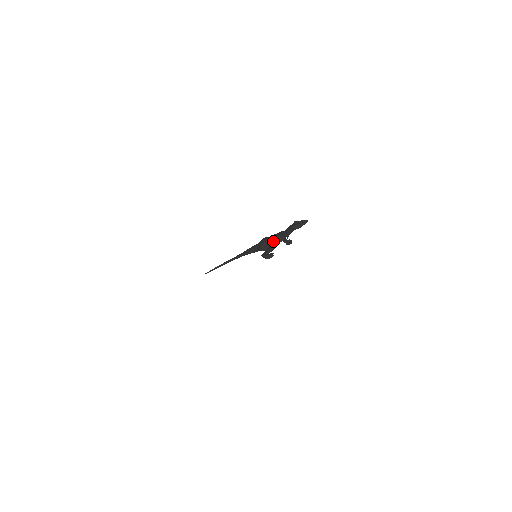
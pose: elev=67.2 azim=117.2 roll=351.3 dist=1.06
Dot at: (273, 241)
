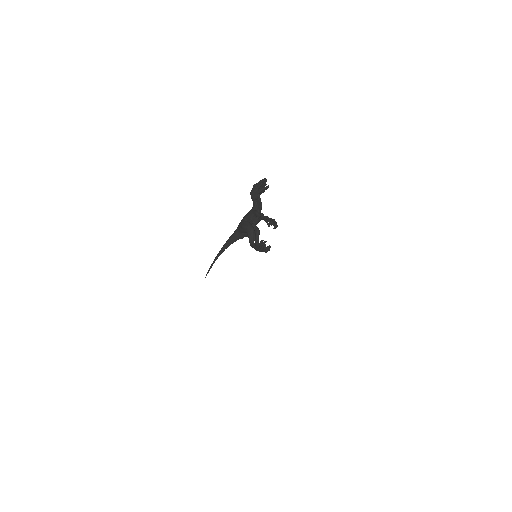
Dot at: (254, 225)
